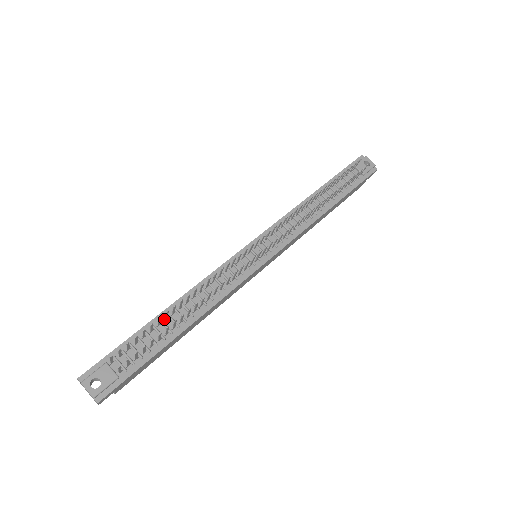
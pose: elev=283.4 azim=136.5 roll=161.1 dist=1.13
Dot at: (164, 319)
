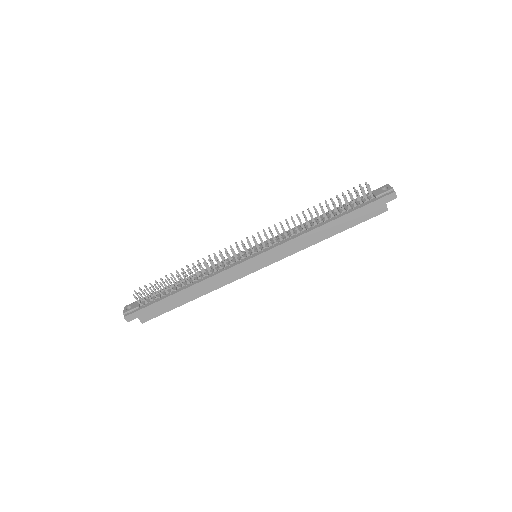
Dot at: (178, 284)
